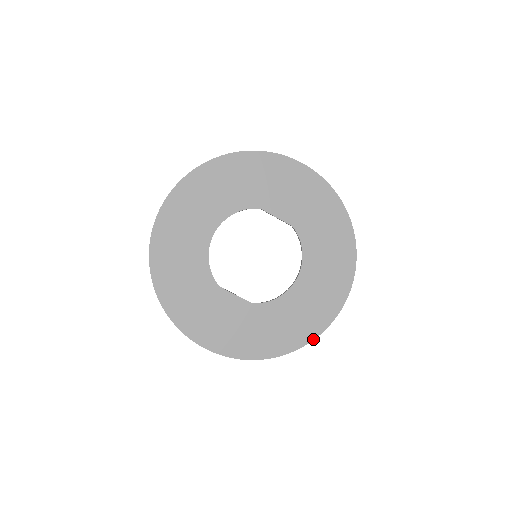
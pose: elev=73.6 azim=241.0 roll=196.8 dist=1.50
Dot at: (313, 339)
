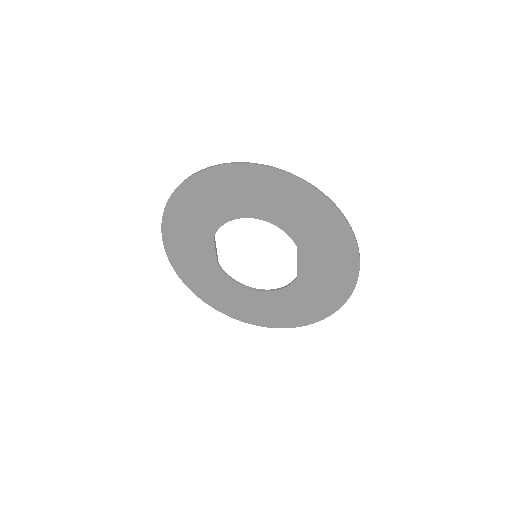
Dot at: (221, 312)
